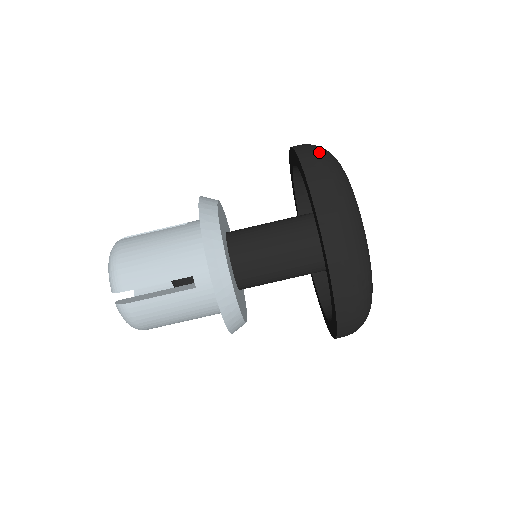
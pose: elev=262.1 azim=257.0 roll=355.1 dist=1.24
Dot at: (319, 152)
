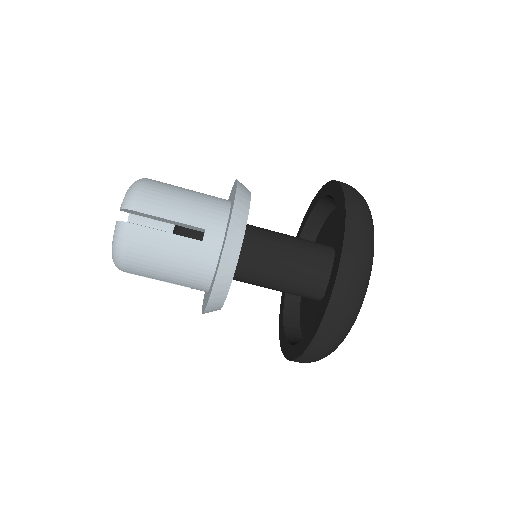
Dot at: occluded
